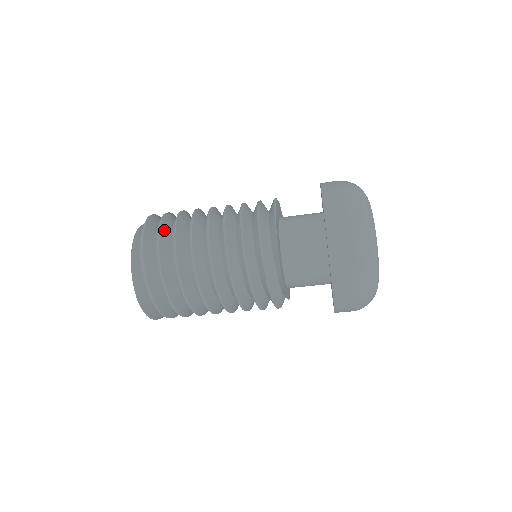
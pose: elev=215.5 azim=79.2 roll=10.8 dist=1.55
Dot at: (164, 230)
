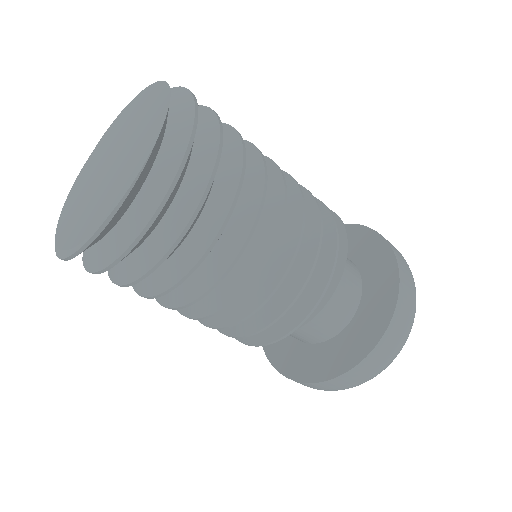
Dot at: occluded
